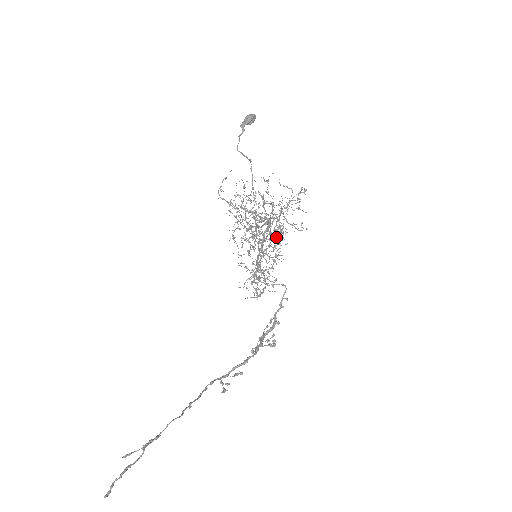
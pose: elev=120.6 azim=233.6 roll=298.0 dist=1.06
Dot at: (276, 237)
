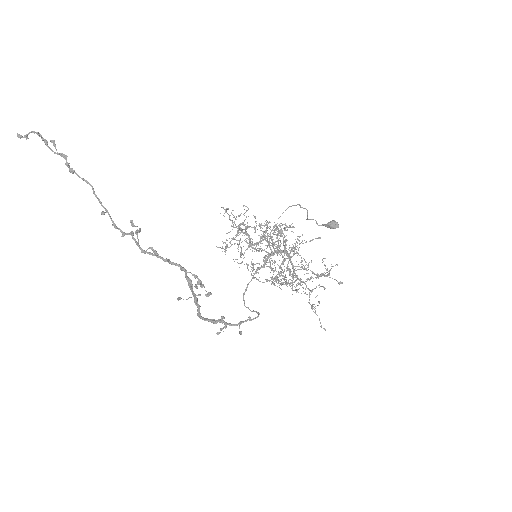
Dot at: occluded
